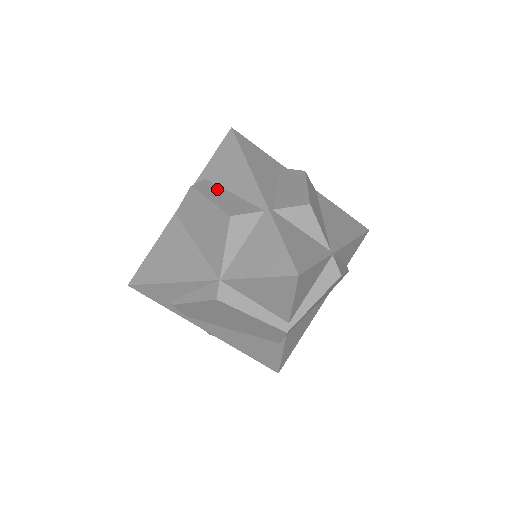
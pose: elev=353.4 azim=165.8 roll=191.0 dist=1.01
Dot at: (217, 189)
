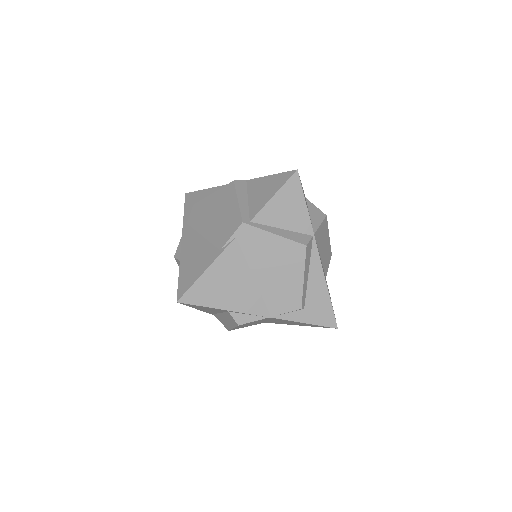
Dot at: occluded
